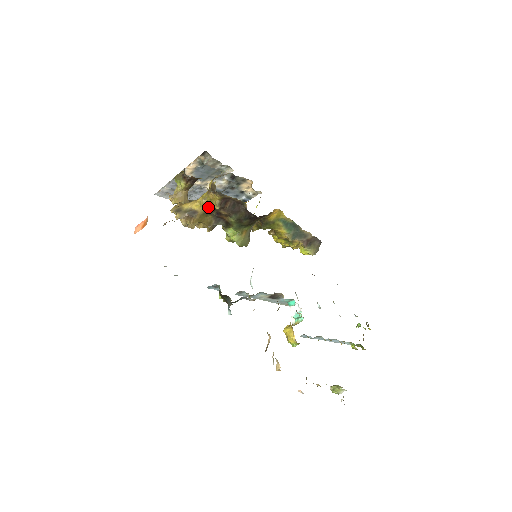
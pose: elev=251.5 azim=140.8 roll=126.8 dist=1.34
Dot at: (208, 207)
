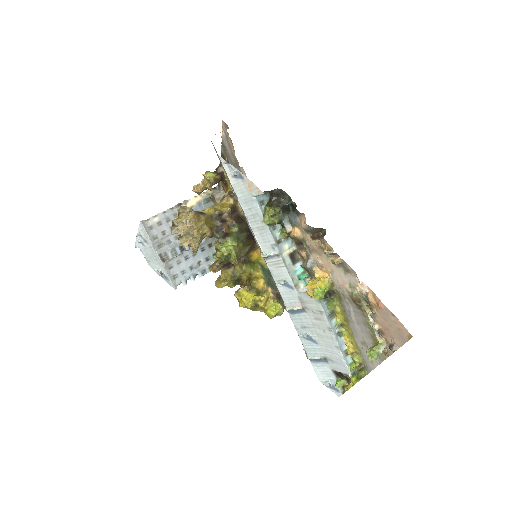
Dot at: (218, 211)
